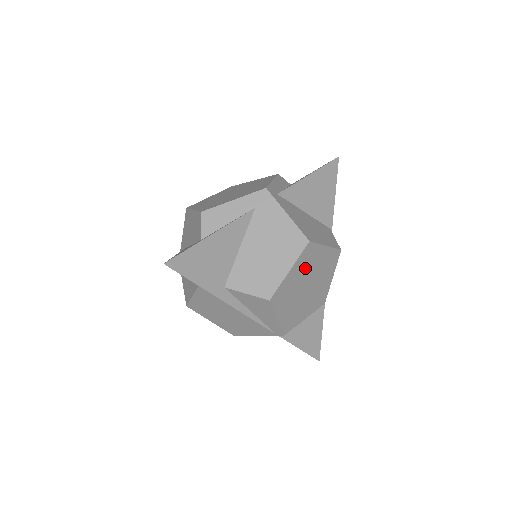
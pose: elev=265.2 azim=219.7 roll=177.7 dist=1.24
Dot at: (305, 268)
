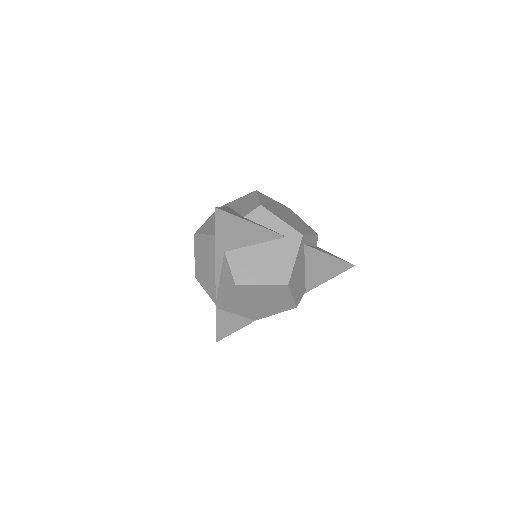
Dot at: (270, 293)
